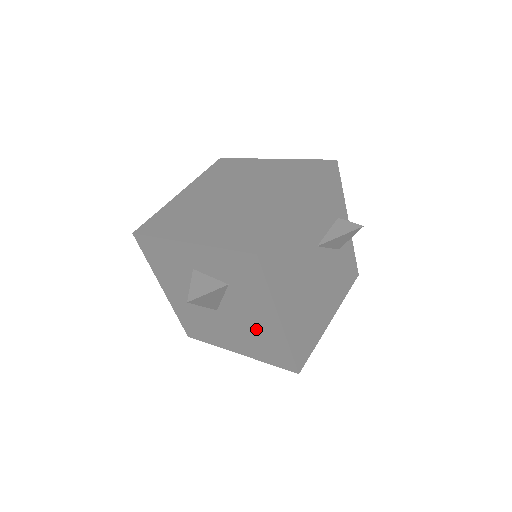
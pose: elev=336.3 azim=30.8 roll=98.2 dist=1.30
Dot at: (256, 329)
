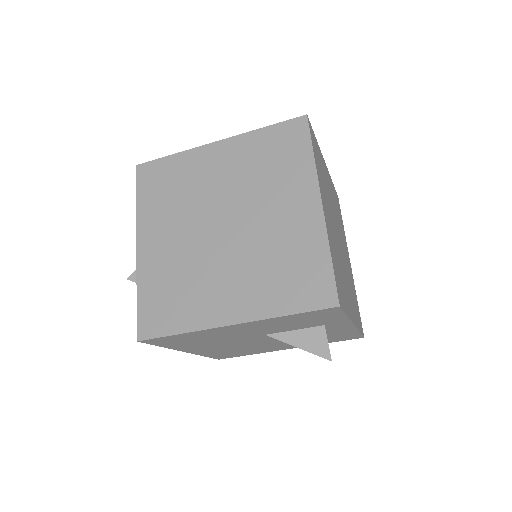
Dot at: occluded
